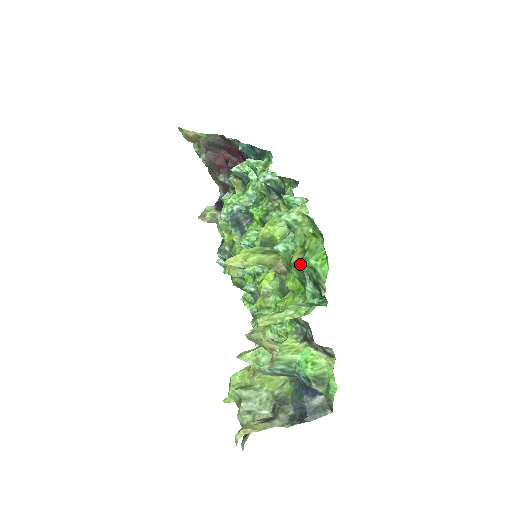
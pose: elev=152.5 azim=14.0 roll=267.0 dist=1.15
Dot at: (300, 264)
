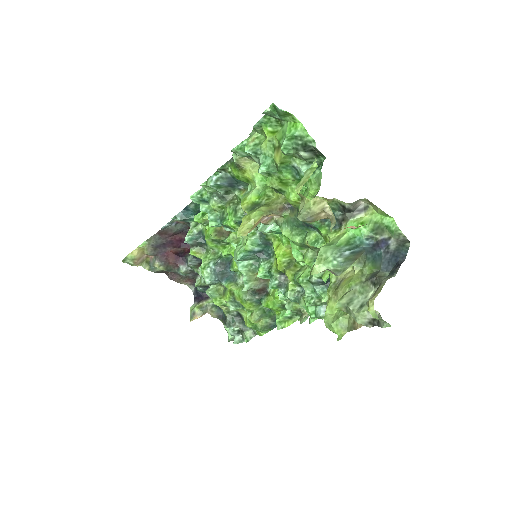
Dot at: (283, 144)
